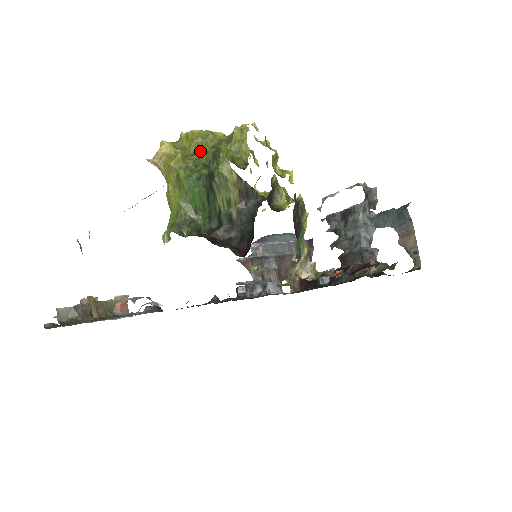
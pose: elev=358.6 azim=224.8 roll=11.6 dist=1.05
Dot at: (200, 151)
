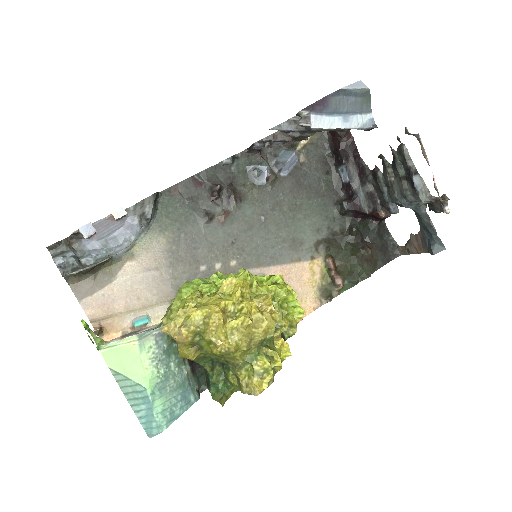
Dot at: (214, 355)
